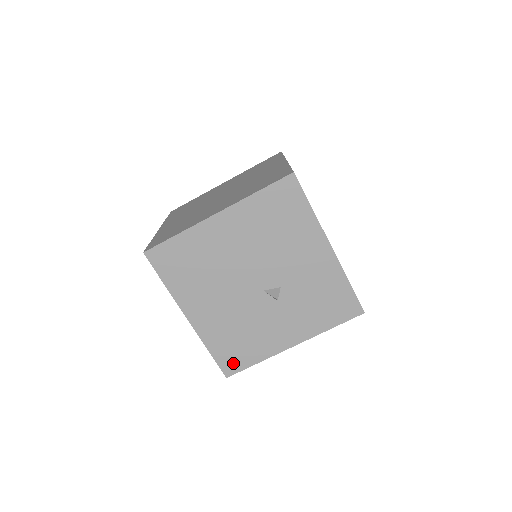
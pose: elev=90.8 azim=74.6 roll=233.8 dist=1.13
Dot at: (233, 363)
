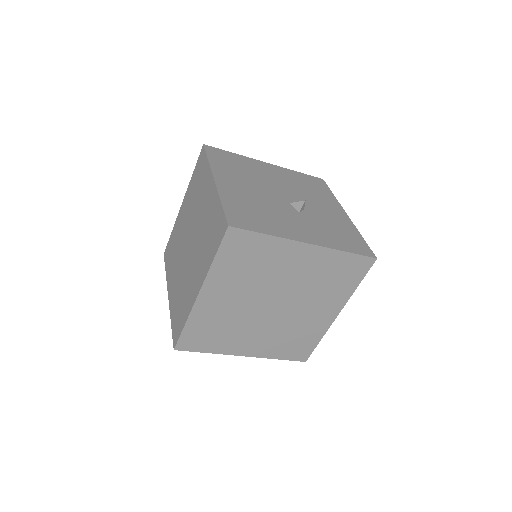
Dot at: (242, 221)
